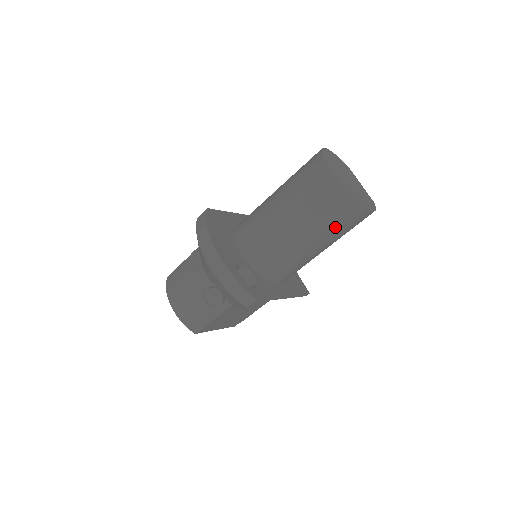
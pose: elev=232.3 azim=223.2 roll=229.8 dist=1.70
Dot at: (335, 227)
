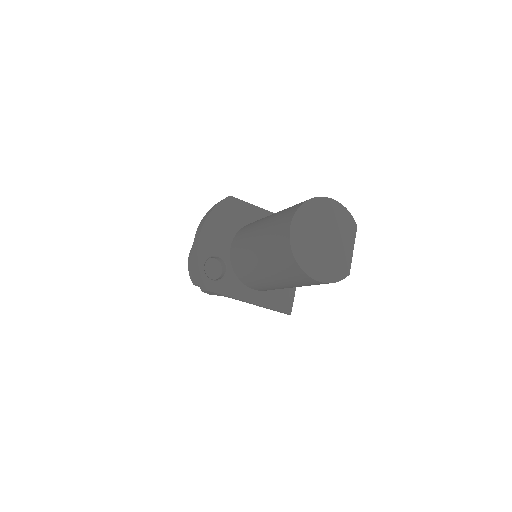
Dot at: (284, 274)
